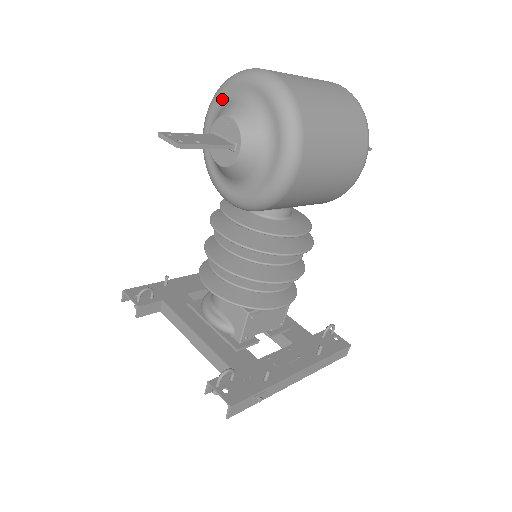
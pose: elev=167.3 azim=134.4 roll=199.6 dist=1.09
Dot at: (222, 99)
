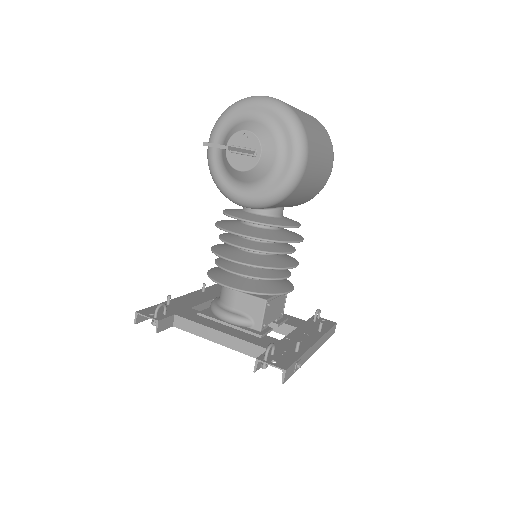
Dot at: (228, 122)
